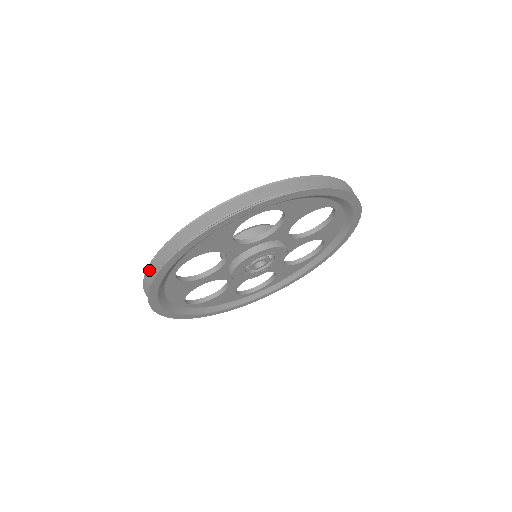
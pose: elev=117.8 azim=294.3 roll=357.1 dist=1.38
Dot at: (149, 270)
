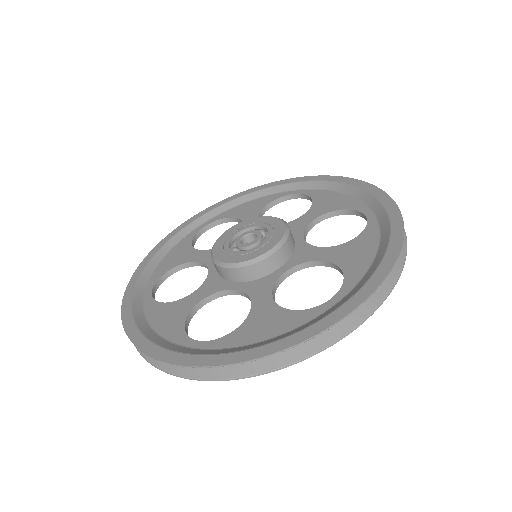
Dot at: (173, 363)
